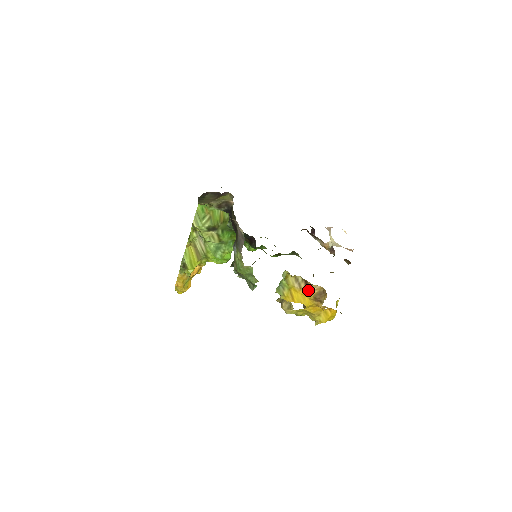
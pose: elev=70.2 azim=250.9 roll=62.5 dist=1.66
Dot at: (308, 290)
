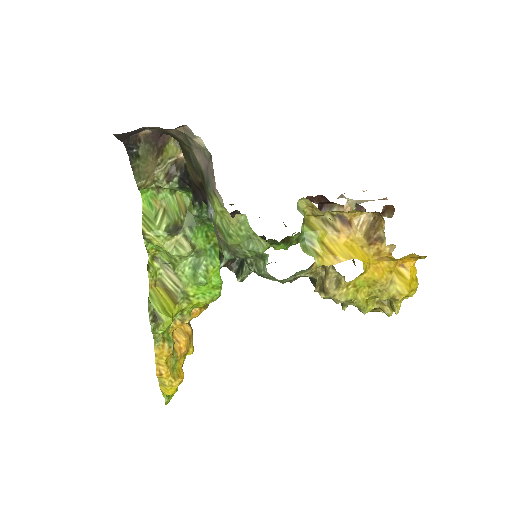
Dot at: (351, 229)
